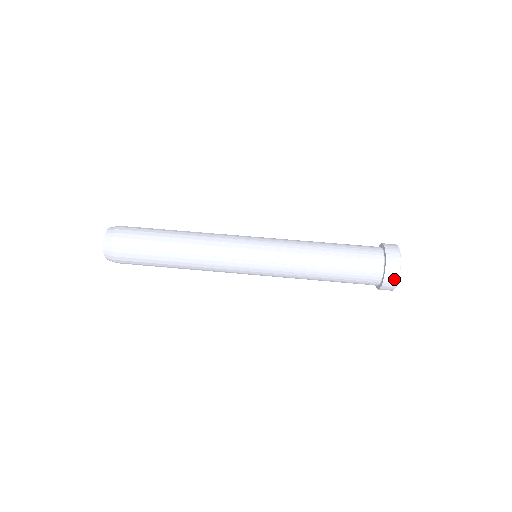
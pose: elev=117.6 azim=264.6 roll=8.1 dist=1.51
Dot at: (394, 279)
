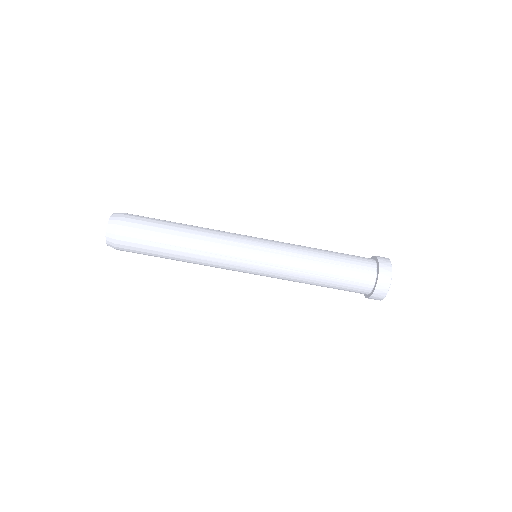
Dot at: (384, 291)
